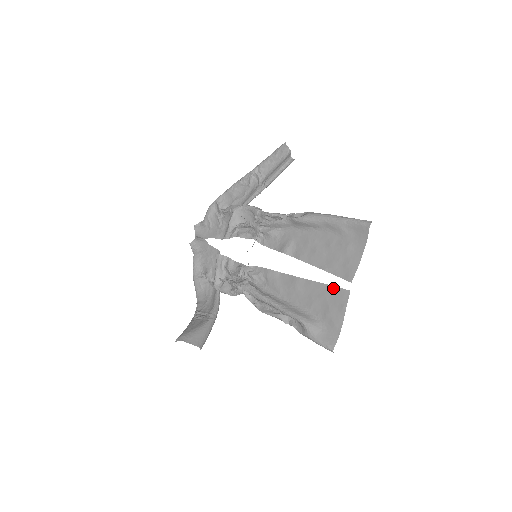
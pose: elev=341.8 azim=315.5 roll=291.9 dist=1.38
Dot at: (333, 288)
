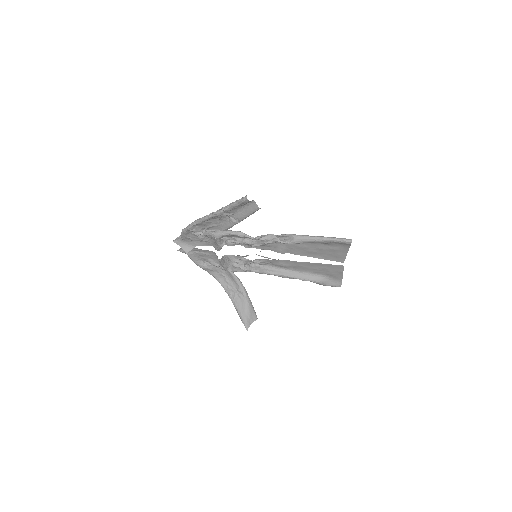
Dot at: (330, 265)
